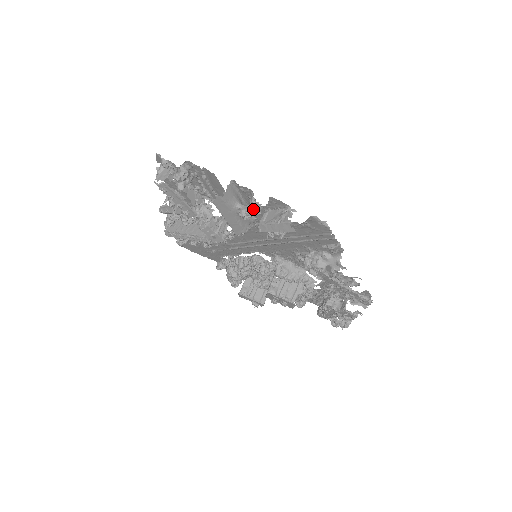
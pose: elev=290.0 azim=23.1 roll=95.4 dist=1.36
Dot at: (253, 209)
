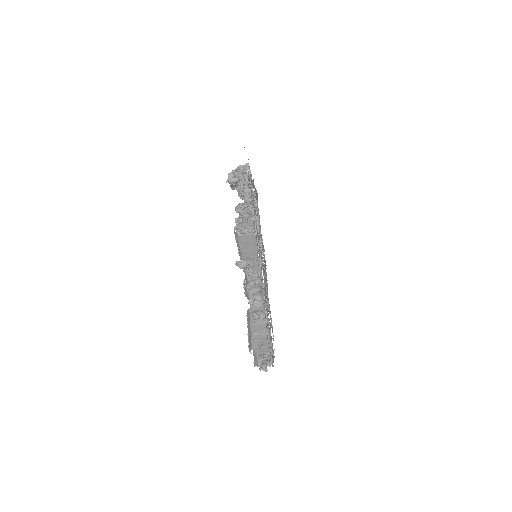
Dot at: occluded
